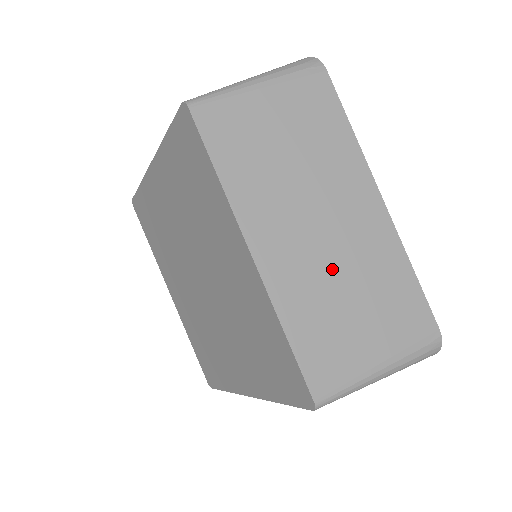
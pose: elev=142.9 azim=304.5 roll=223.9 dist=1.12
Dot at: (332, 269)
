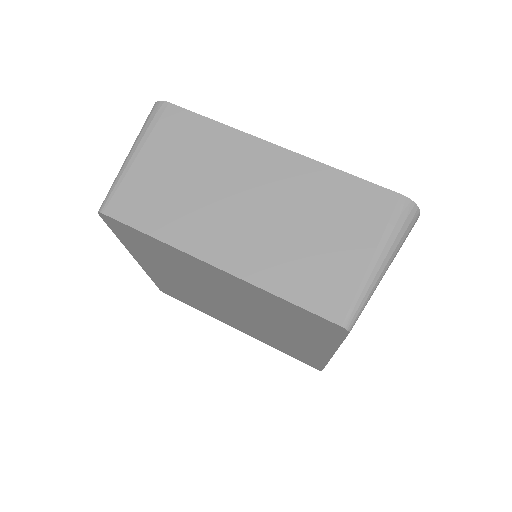
Dot at: (280, 226)
